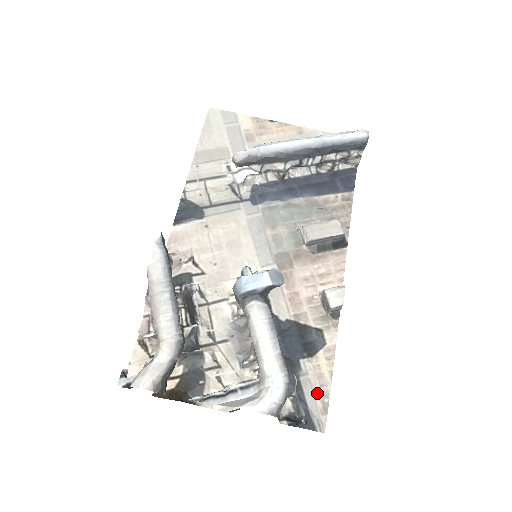
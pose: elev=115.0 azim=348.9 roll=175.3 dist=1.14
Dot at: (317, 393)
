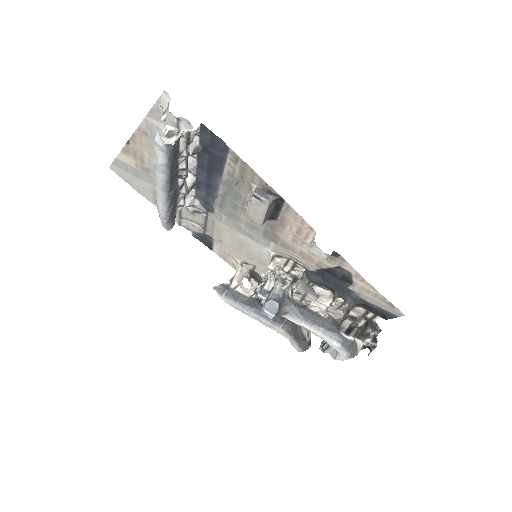
Dot at: (377, 300)
